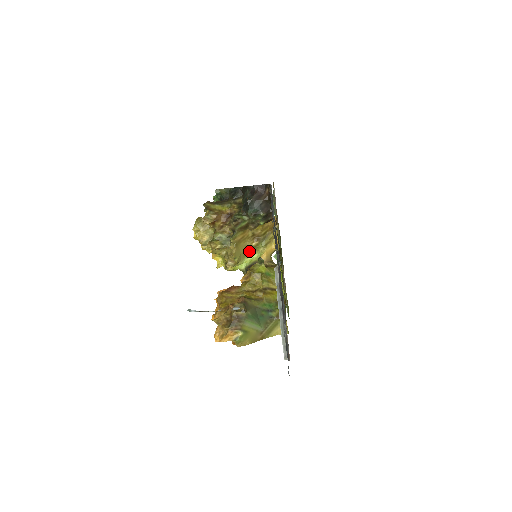
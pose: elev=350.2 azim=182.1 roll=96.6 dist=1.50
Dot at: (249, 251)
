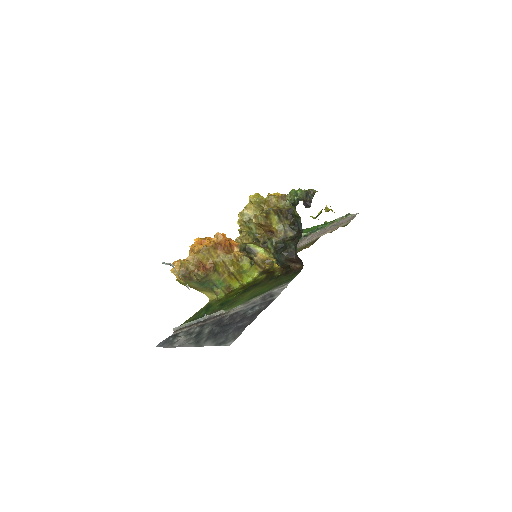
Dot at: occluded
